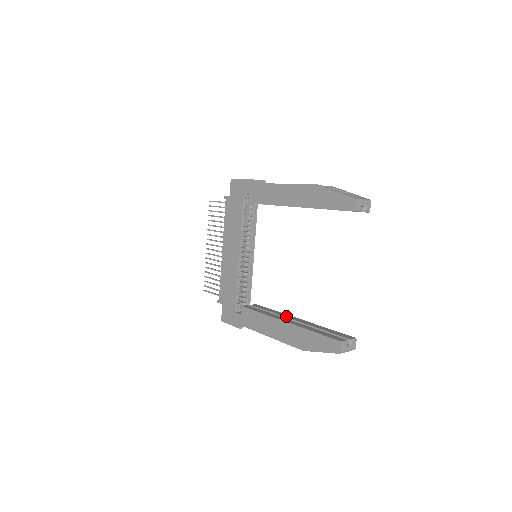
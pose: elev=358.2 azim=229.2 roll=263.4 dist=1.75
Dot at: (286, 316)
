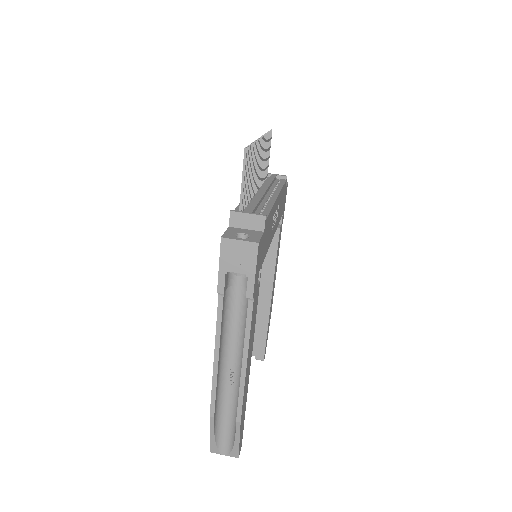
Dot at: (266, 284)
